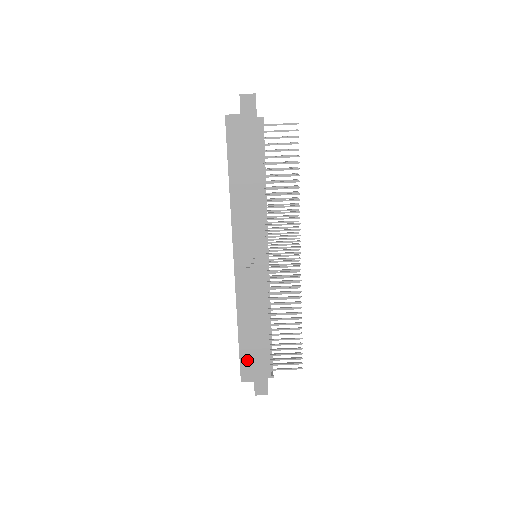
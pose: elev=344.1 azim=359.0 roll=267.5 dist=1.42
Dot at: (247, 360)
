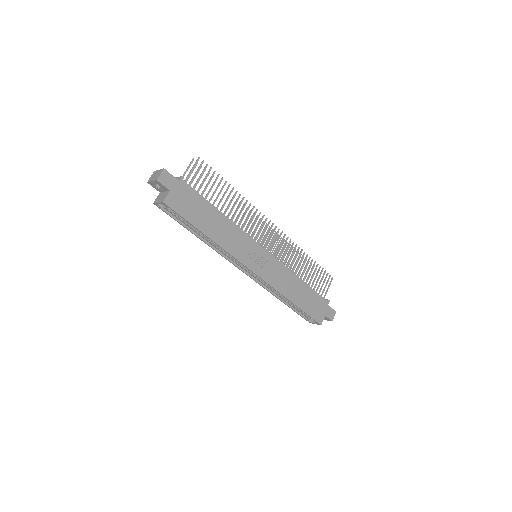
Dot at: (312, 311)
